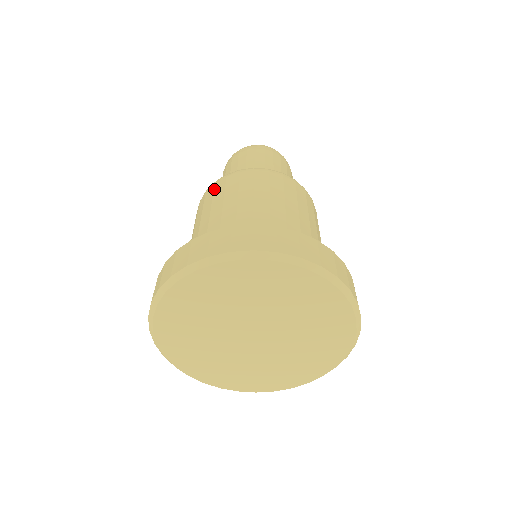
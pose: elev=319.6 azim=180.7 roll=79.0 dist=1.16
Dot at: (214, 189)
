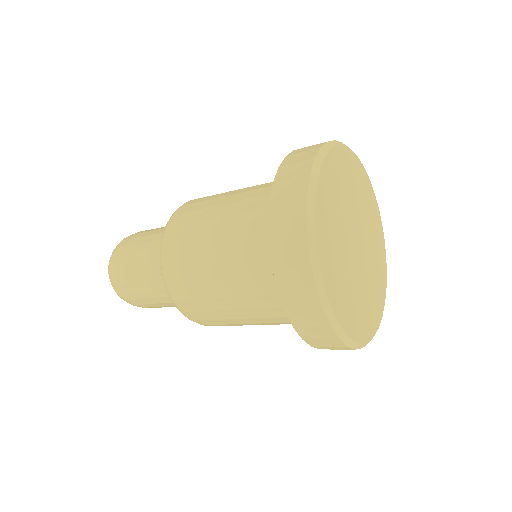
Dot at: occluded
